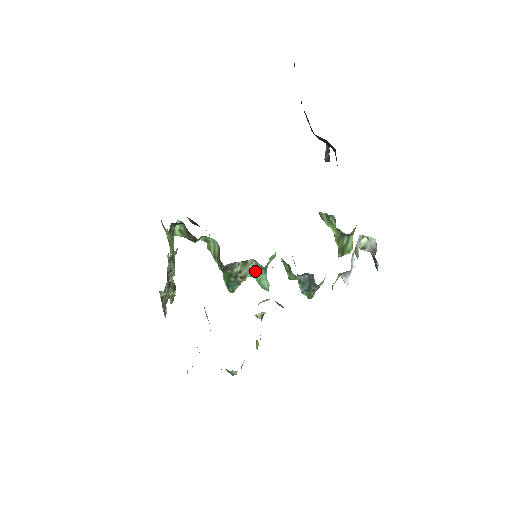
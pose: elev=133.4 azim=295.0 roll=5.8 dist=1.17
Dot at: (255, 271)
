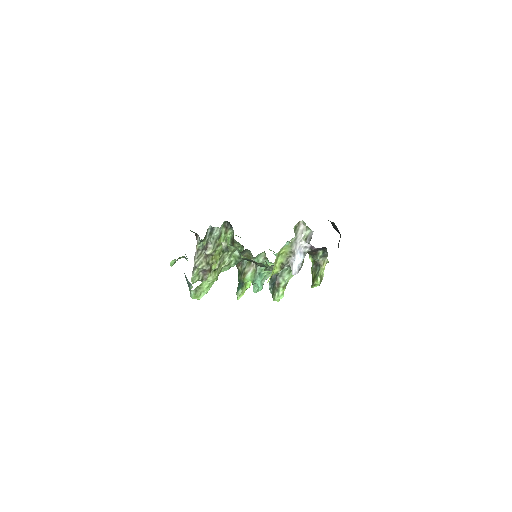
Dot at: (254, 274)
